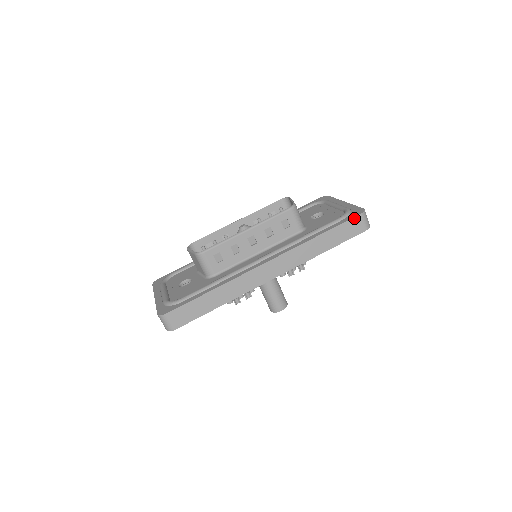
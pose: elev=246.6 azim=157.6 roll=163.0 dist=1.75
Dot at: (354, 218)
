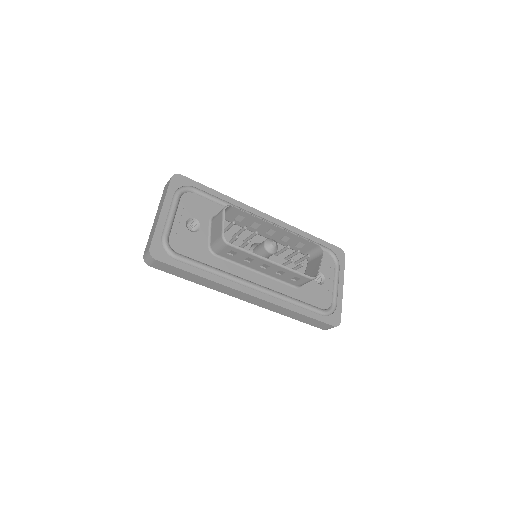
Dot at: (328, 324)
